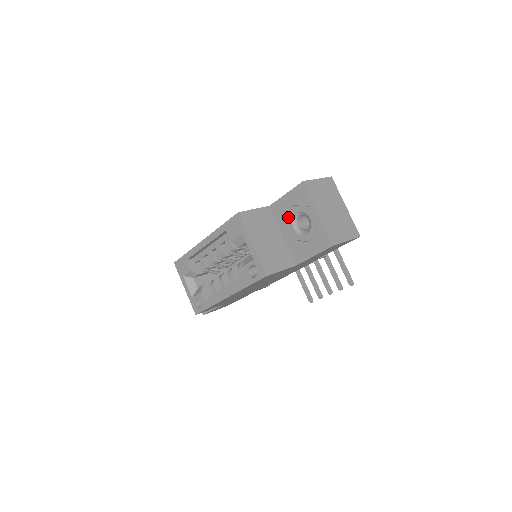
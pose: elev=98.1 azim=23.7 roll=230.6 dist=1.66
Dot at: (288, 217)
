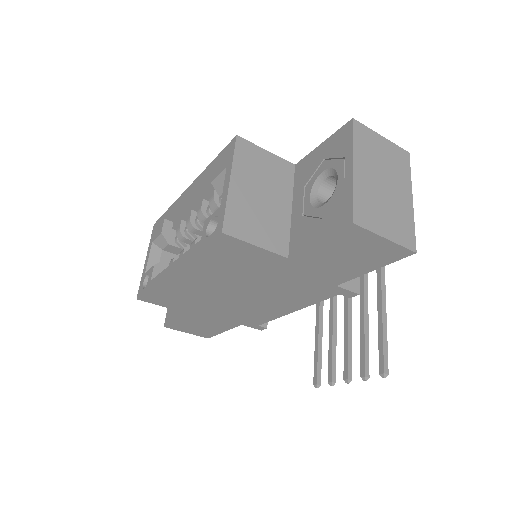
Dot at: (310, 179)
